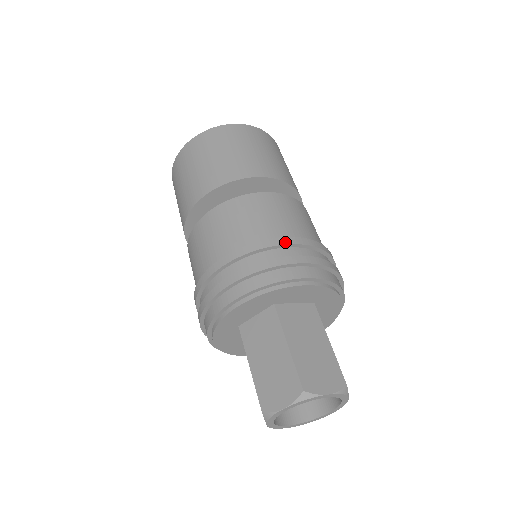
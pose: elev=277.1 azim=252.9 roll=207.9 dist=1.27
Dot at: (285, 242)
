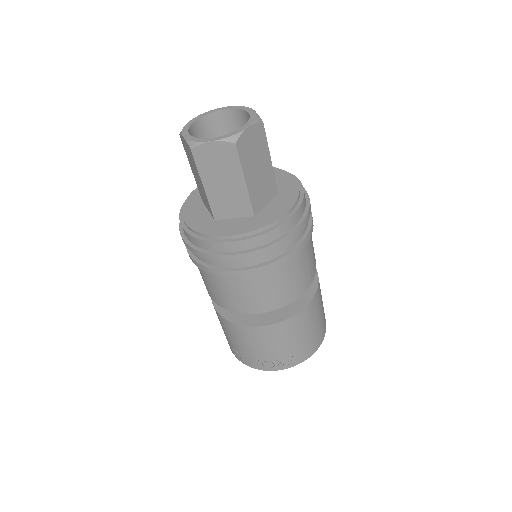
Dot at: occluded
